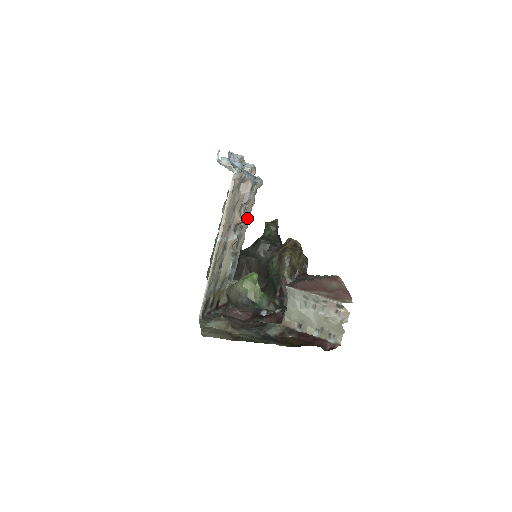
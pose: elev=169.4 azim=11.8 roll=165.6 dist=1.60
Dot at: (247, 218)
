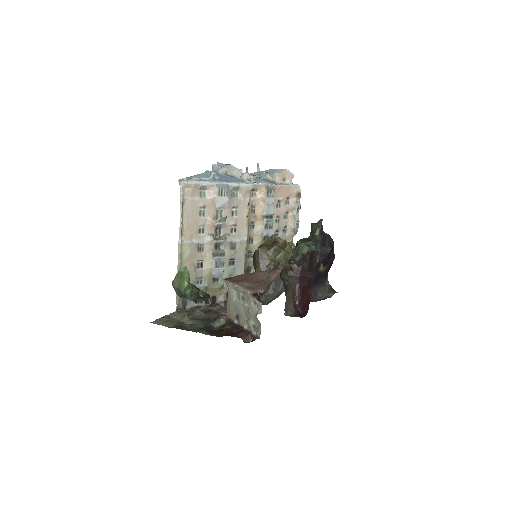
Dot at: (242, 221)
